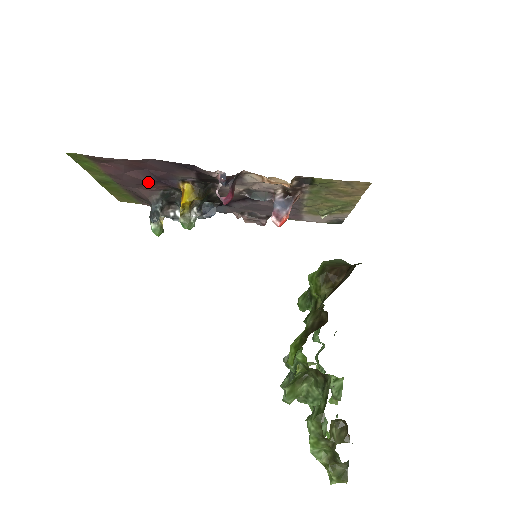
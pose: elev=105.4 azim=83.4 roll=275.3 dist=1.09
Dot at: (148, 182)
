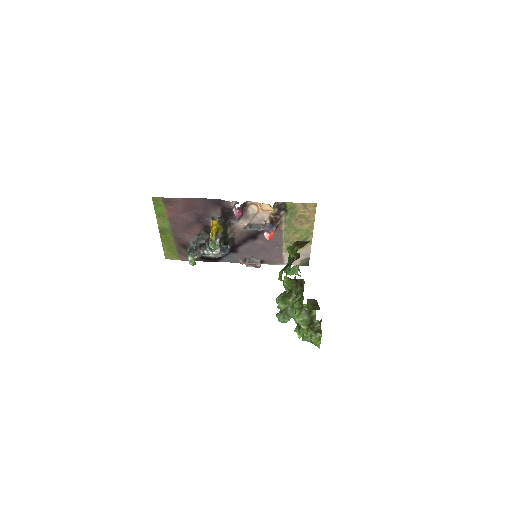
Dot at: (192, 223)
